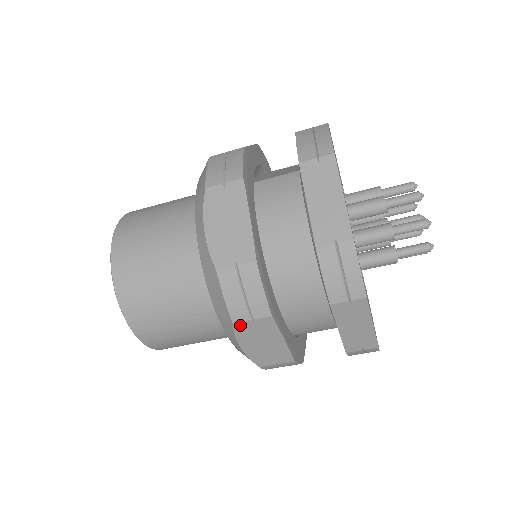
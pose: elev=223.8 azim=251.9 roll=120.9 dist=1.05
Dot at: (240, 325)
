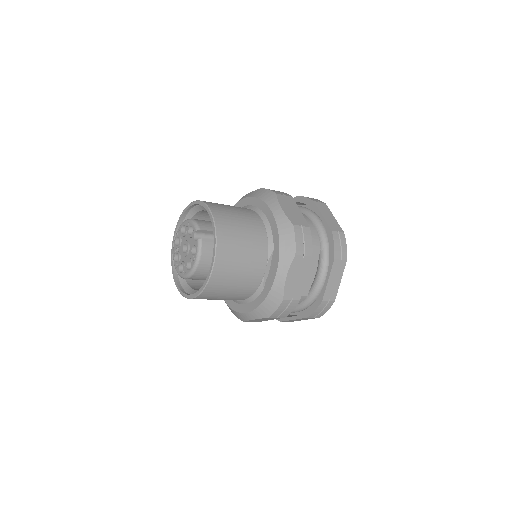
Dot at: occluded
